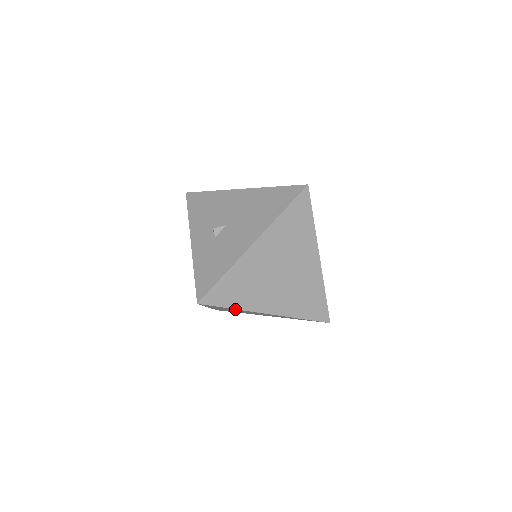
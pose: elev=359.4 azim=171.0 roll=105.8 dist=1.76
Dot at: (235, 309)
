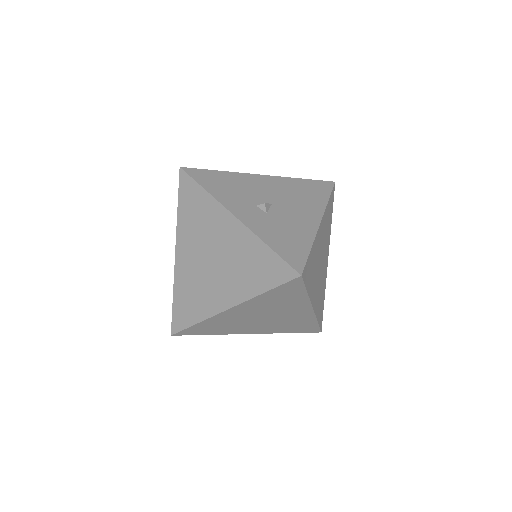
Dot at: (303, 296)
